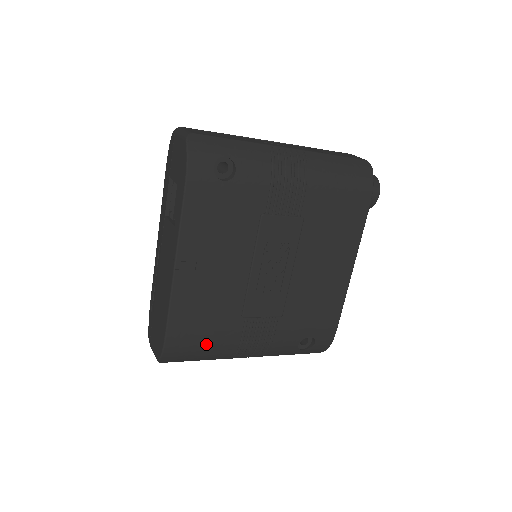
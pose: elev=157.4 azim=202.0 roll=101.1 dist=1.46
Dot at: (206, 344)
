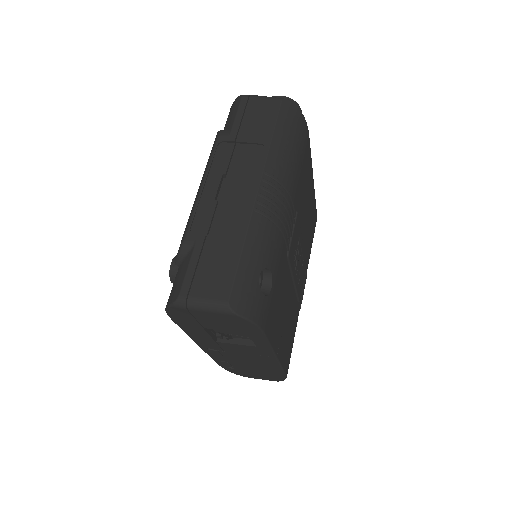
Dot at: occluded
